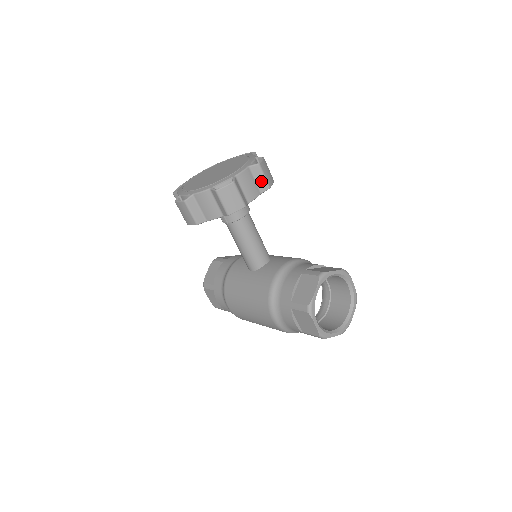
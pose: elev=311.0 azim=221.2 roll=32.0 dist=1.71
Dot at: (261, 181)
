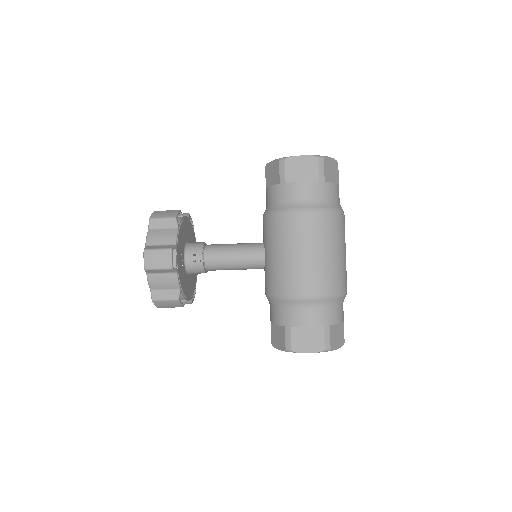
Dot at: occluded
